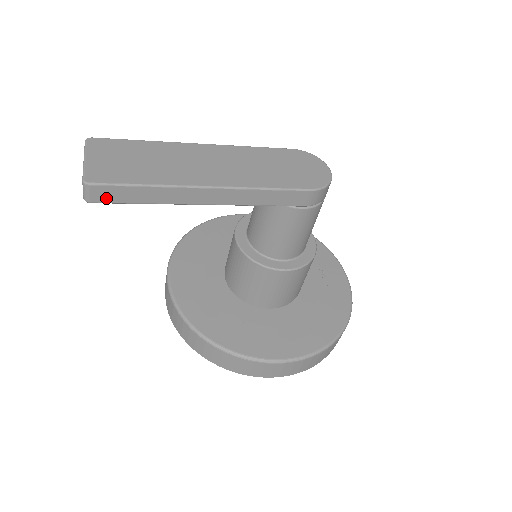
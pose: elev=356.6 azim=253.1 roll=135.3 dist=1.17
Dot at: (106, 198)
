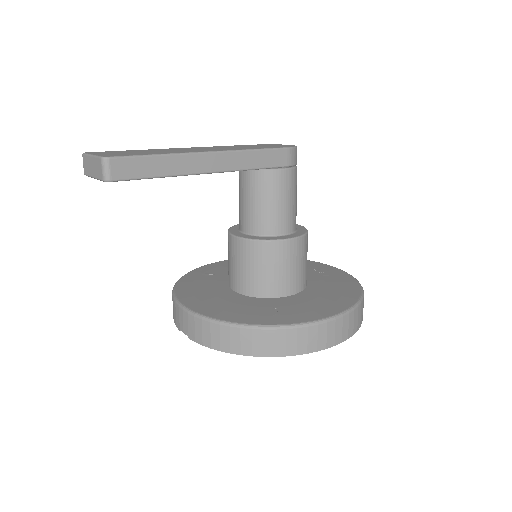
Dot at: (125, 173)
